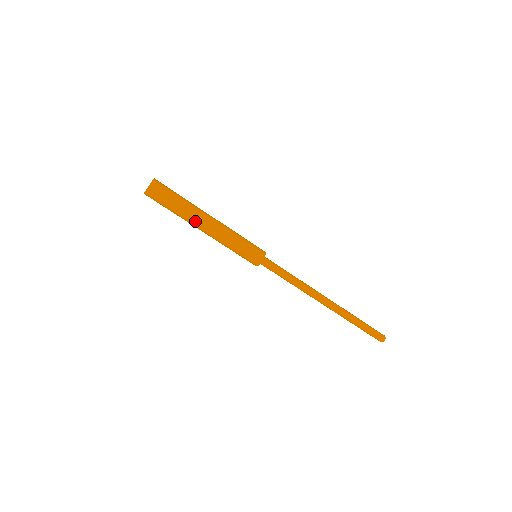
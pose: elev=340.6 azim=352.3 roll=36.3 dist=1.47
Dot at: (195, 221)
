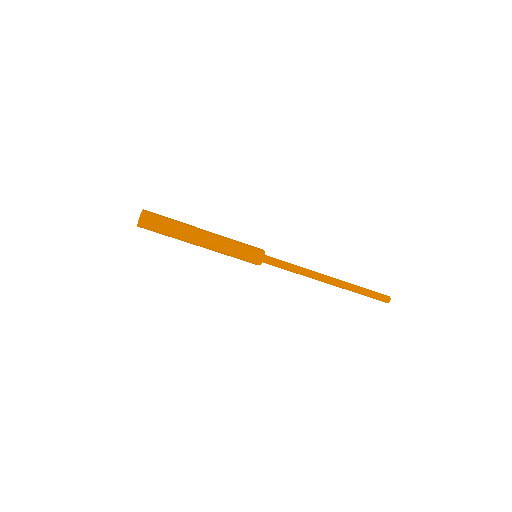
Dot at: (194, 235)
